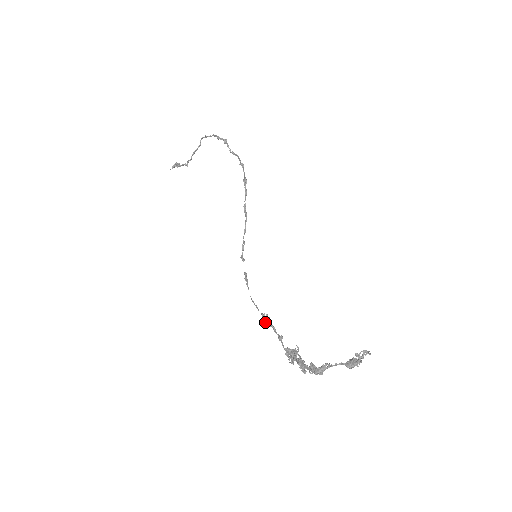
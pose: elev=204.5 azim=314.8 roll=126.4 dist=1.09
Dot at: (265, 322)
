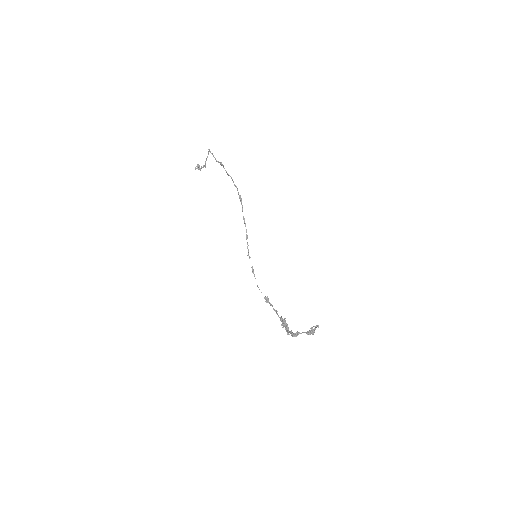
Dot at: (266, 302)
